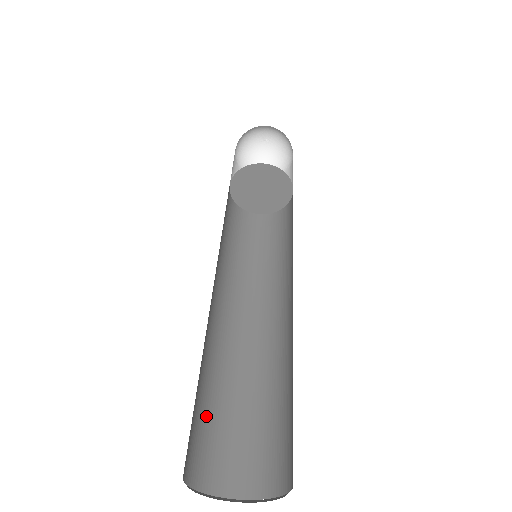
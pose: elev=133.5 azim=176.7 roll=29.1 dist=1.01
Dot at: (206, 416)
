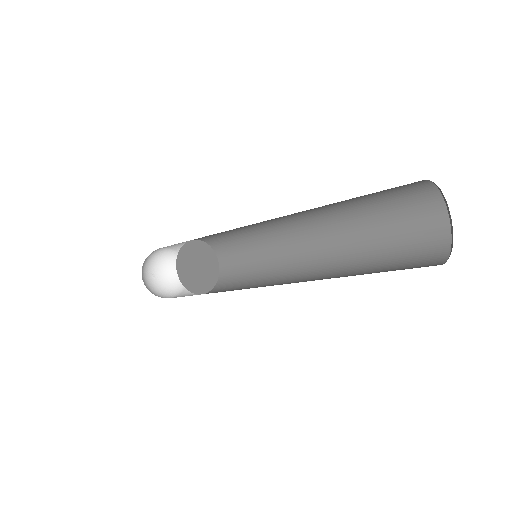
Dot at: occluded
